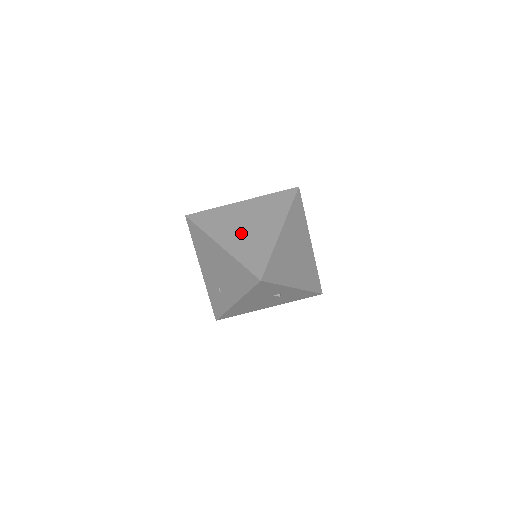
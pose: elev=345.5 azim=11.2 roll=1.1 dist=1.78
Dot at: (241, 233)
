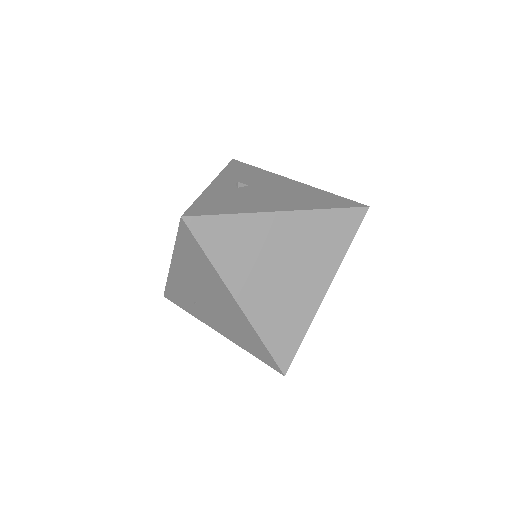
Dot at: (272, 284)
